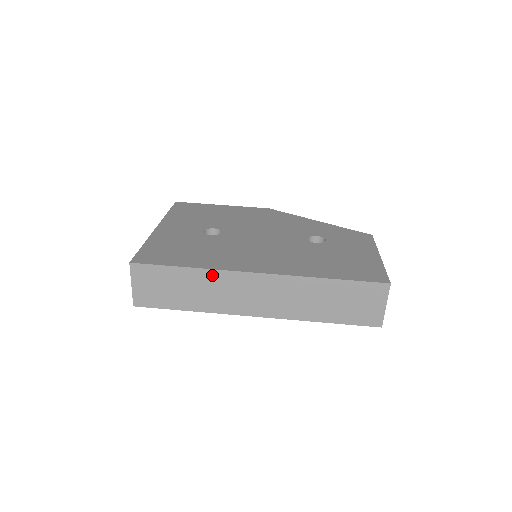
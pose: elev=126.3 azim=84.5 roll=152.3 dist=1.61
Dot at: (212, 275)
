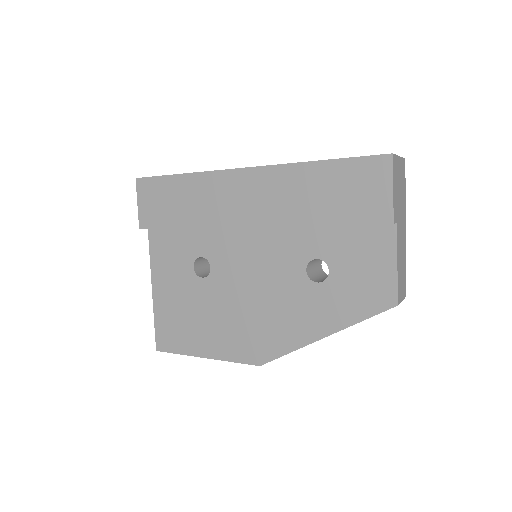
Dot at: occluded
